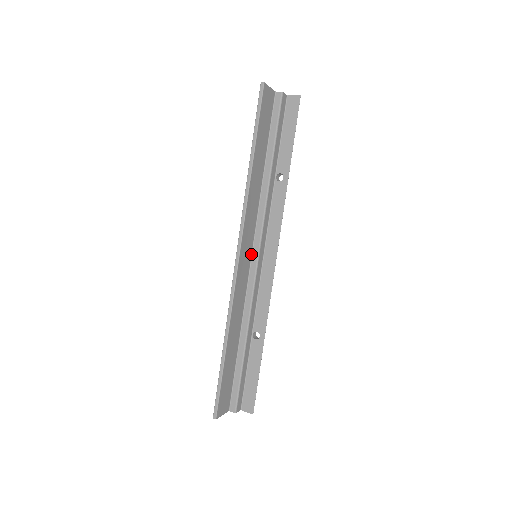
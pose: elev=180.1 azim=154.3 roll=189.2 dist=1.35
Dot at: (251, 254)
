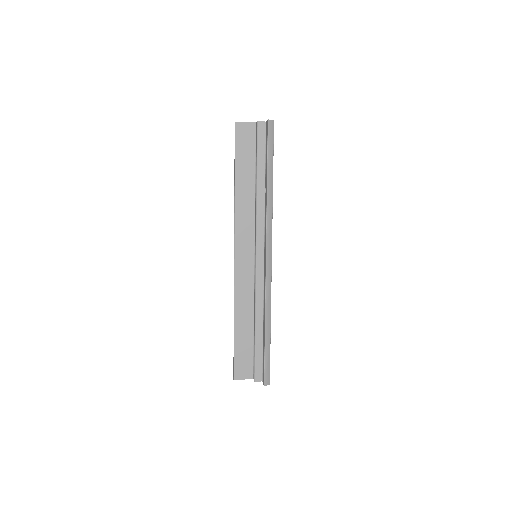
Dot at: (254, 255)
